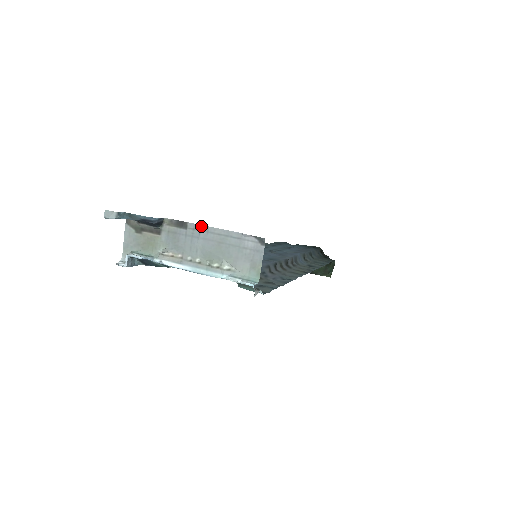
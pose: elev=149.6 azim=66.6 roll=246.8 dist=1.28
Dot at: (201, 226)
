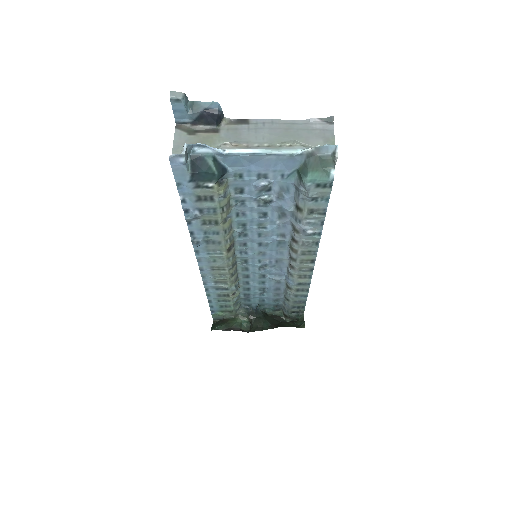
Dot at: (265, 119)
